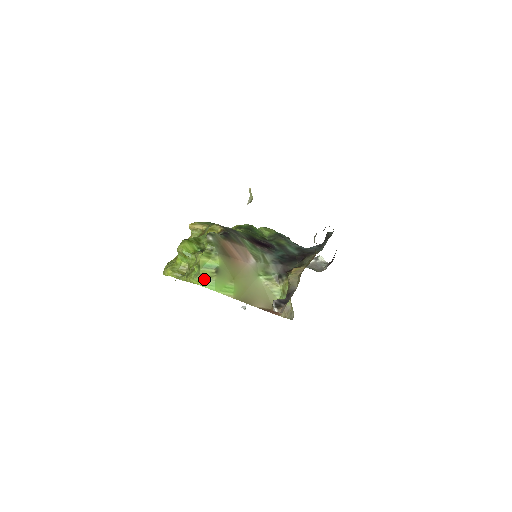
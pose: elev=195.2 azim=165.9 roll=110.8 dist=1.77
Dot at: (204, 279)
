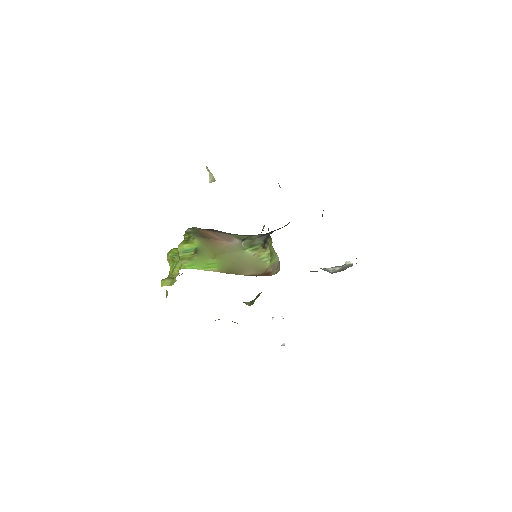
Dot at: (184, 262)
